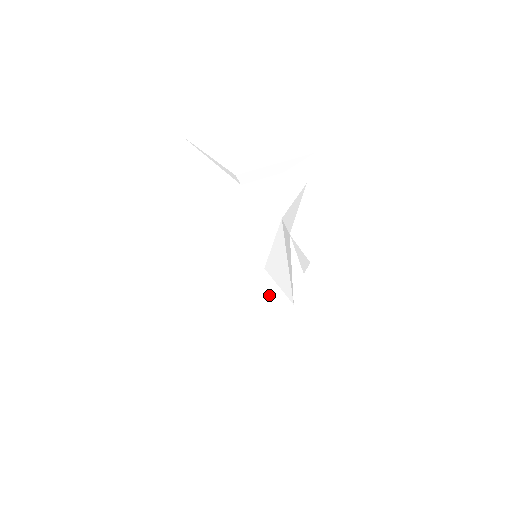
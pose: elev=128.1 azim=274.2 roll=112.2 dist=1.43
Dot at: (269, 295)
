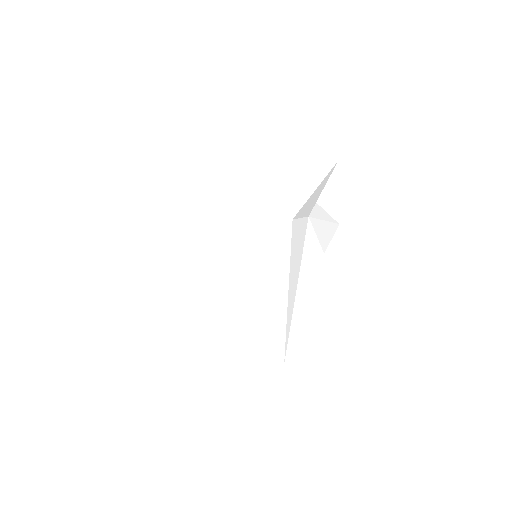
Dot at: (252, 354)
